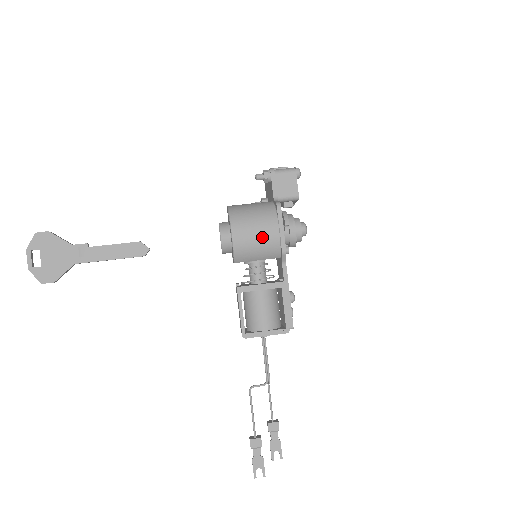
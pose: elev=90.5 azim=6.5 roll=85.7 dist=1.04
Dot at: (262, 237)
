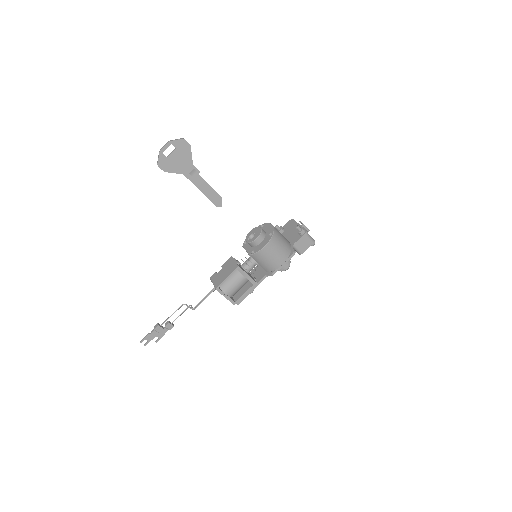
Dot at: (274, 260)
